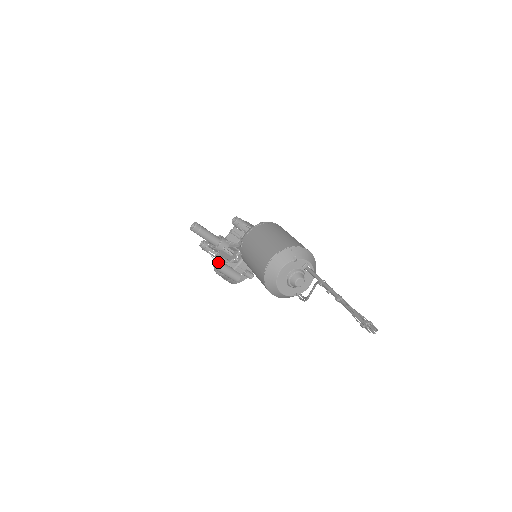
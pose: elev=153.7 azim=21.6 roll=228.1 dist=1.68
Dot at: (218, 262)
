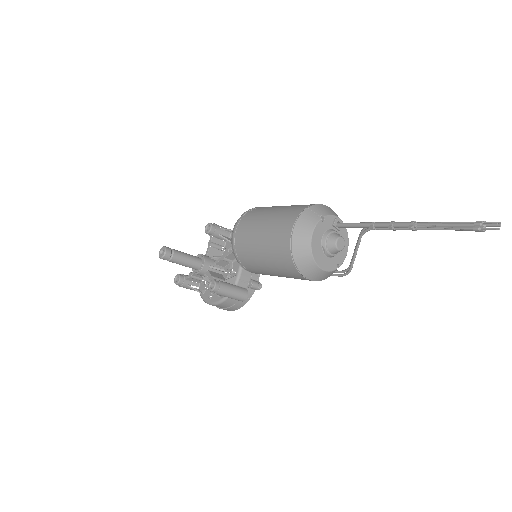
Dot at: (214, 282)
